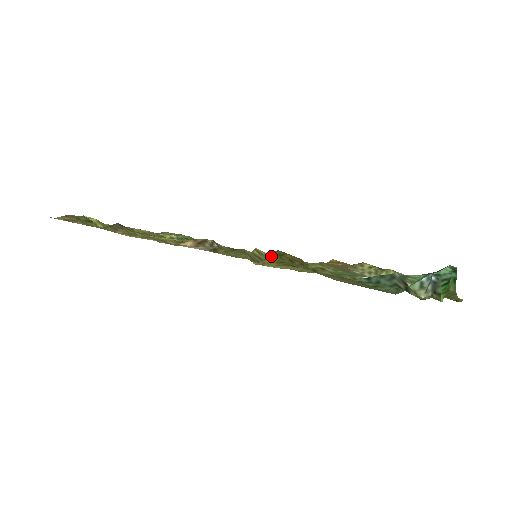
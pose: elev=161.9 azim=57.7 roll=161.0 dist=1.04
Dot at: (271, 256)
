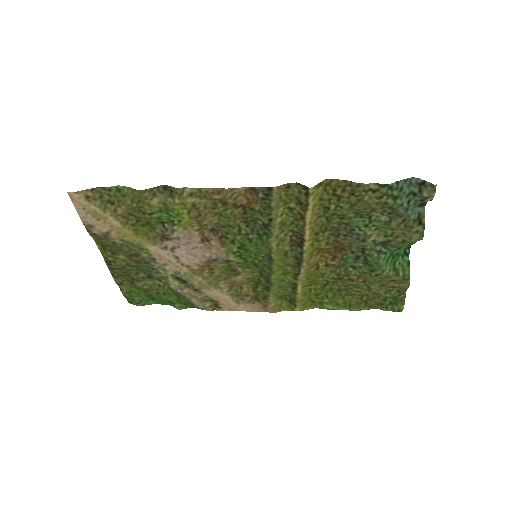
Dot at: (320, 185)
